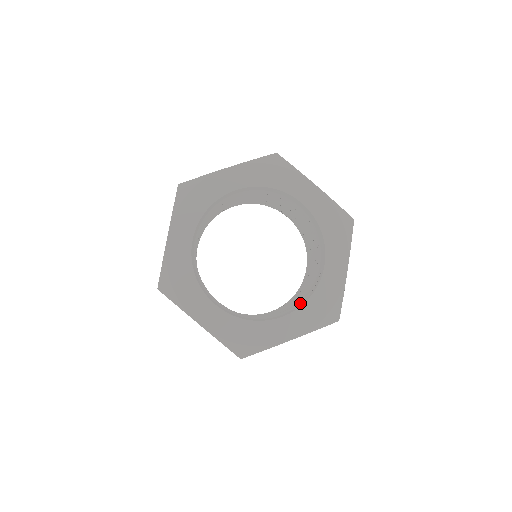
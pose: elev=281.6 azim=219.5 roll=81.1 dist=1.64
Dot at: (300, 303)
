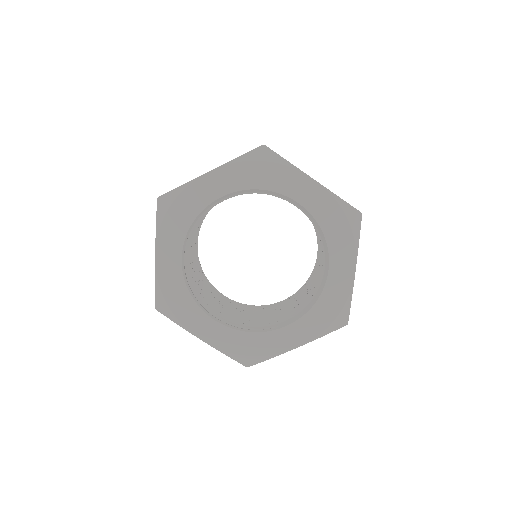
Dot at: (238, 326)
